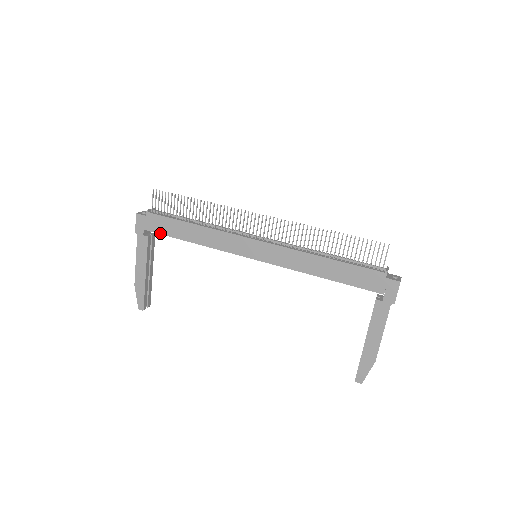
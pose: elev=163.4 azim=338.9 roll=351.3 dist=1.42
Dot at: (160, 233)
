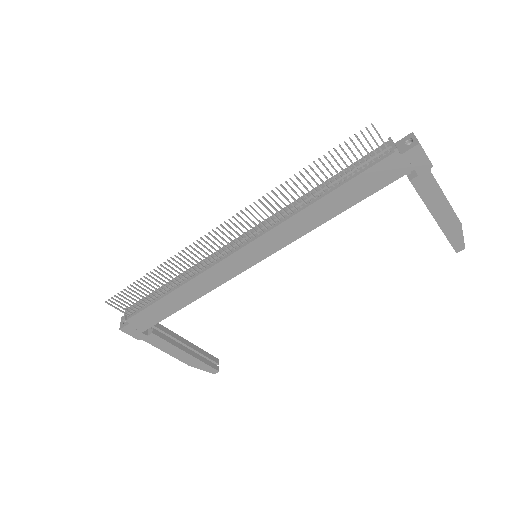
Dot at: (157, 322)
